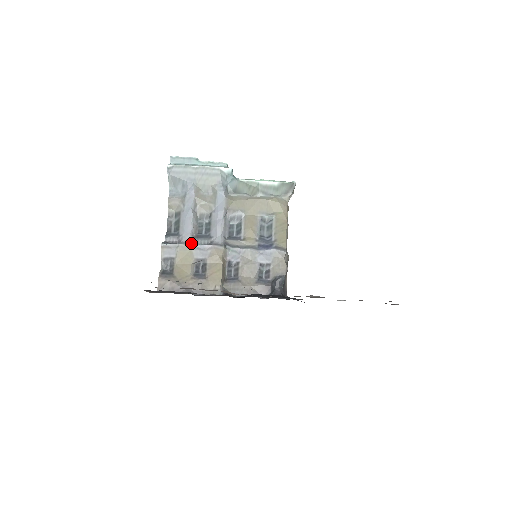
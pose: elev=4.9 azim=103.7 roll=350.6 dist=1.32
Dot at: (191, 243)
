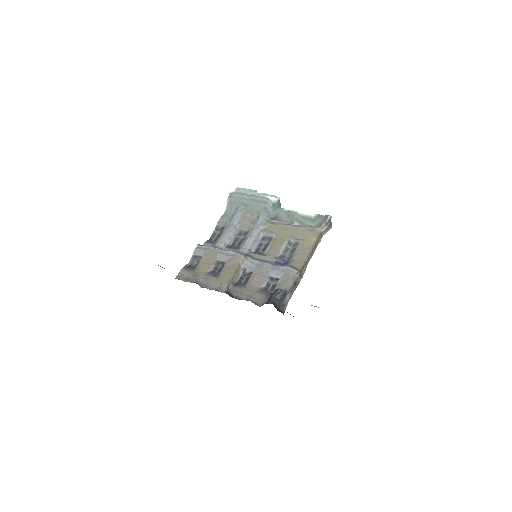
Dot at: (220, 248)
